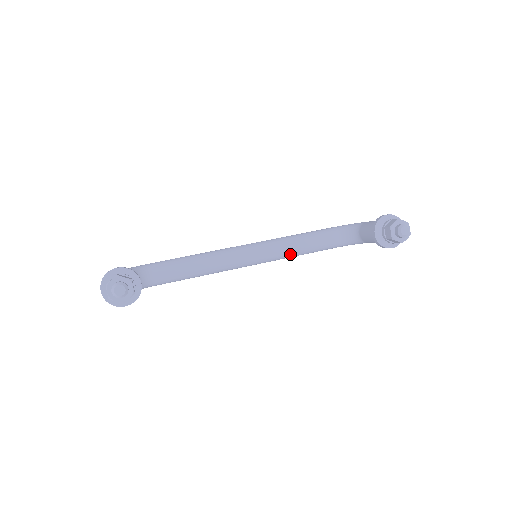
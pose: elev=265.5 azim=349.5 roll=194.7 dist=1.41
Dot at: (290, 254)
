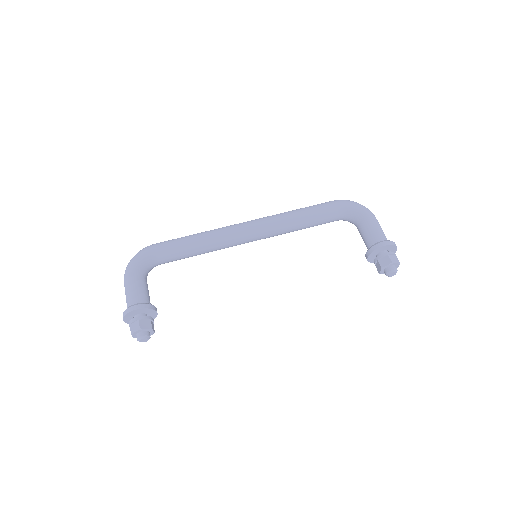
Dot at: (288, 232)
